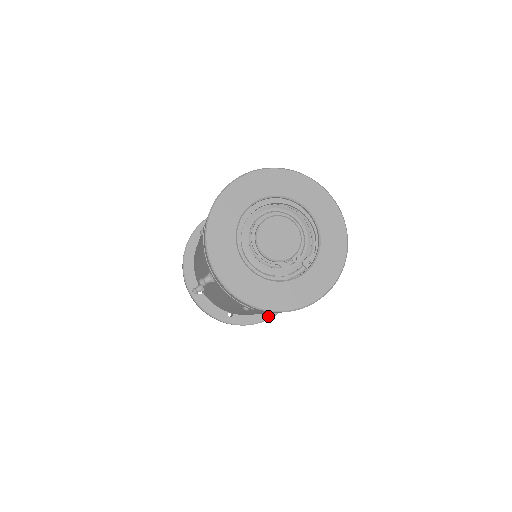
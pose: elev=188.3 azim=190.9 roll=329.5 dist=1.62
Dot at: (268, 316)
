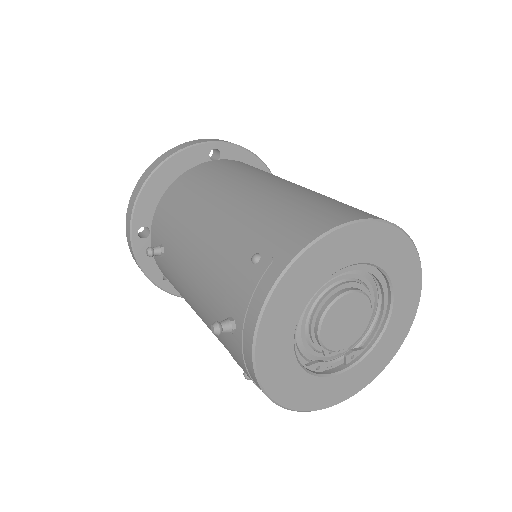
Dot at: occluded
